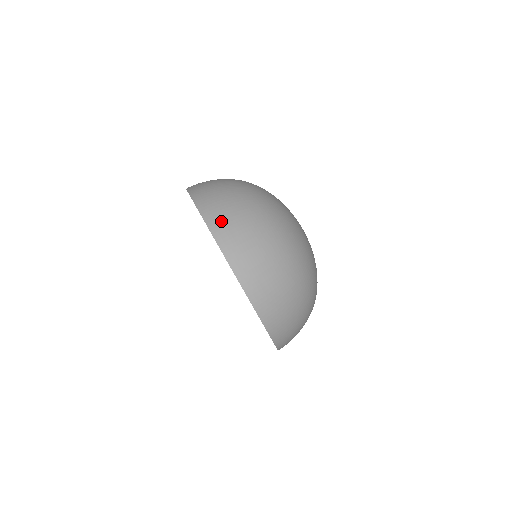
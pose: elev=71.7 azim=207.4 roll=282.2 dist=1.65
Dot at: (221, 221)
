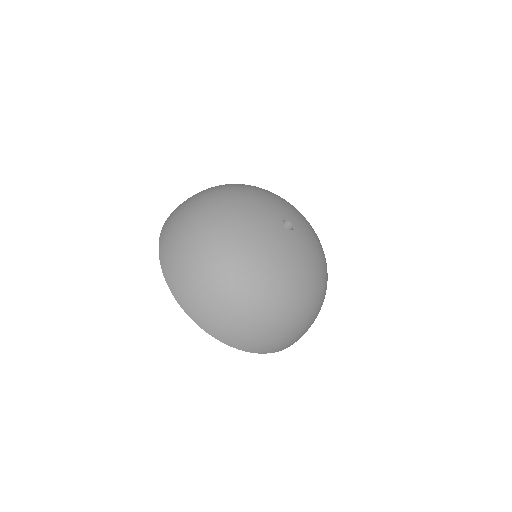
Dot at: (182, 292)
